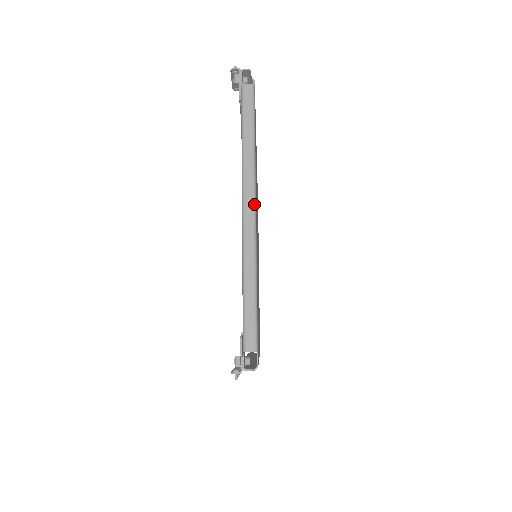
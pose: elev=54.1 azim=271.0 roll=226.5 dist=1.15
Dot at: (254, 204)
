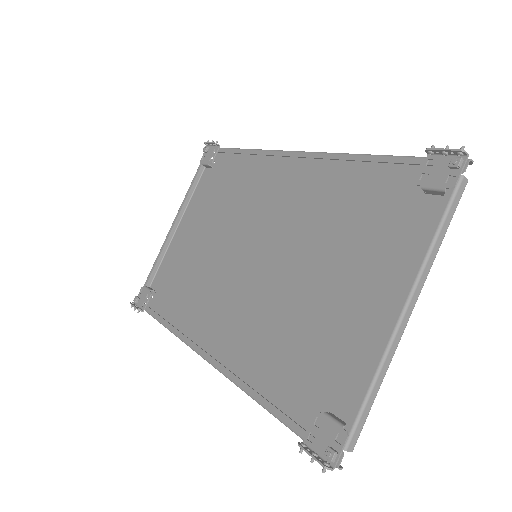
Dot at: occluded
